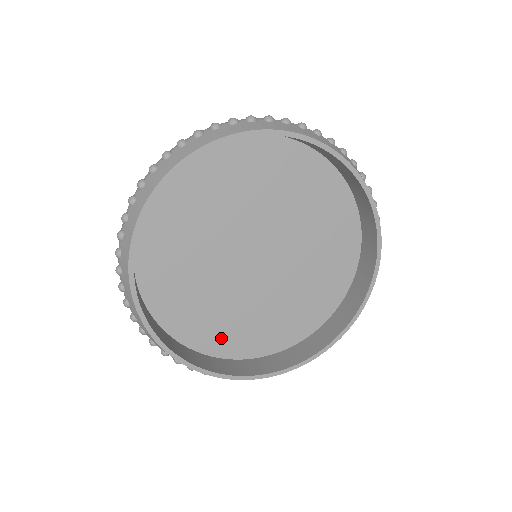
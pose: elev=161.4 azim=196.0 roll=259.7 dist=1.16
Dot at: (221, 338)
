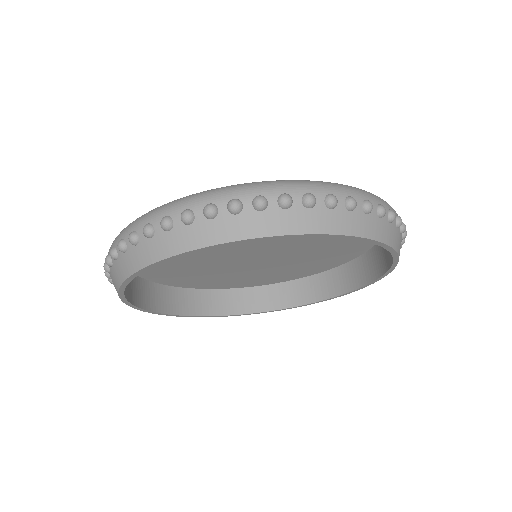
Dot at: (248, 282)
